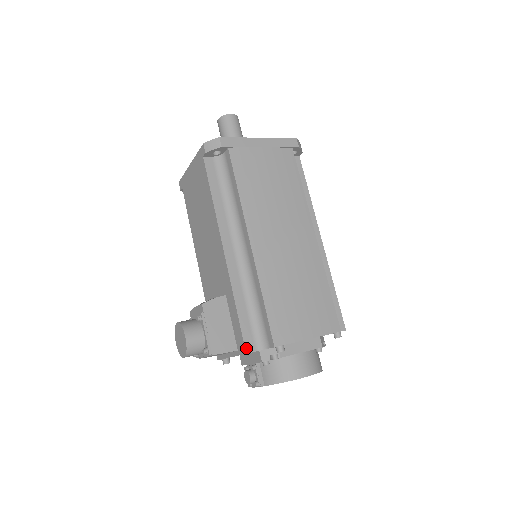
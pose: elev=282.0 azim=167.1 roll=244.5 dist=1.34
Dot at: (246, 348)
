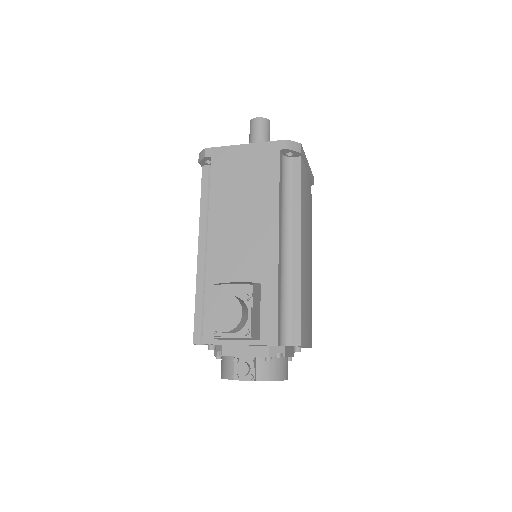
Dot at: (278, 340)
